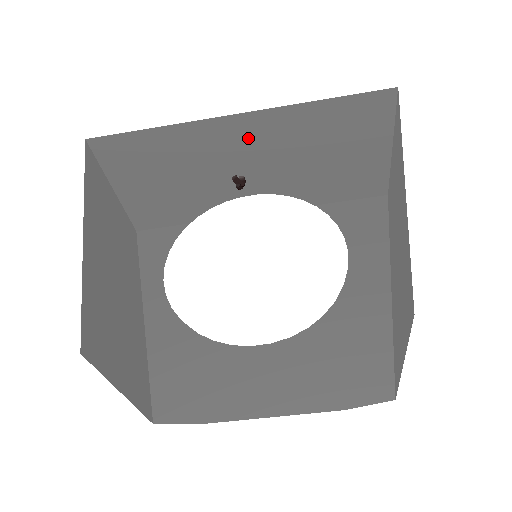
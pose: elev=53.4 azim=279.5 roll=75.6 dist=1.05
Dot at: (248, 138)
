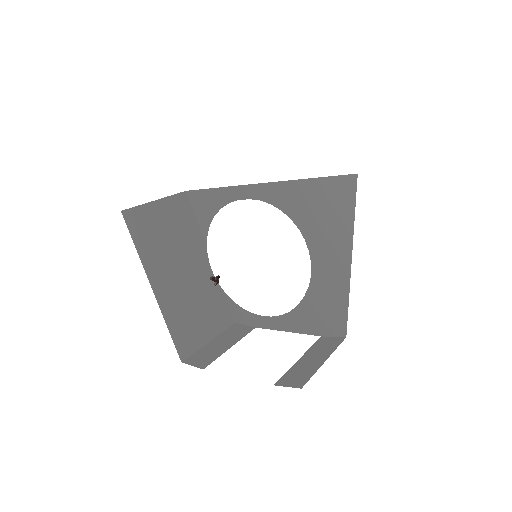
Dot at: occluded
